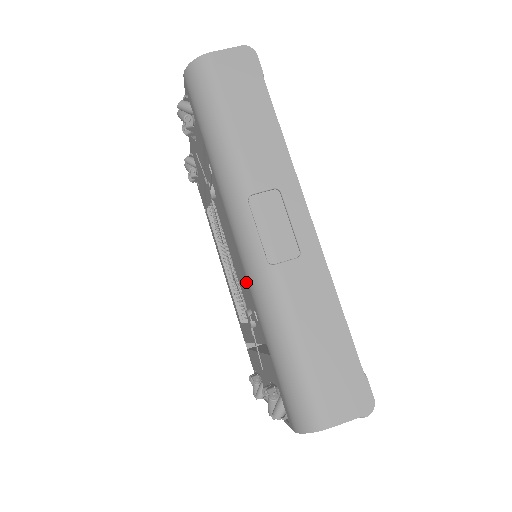
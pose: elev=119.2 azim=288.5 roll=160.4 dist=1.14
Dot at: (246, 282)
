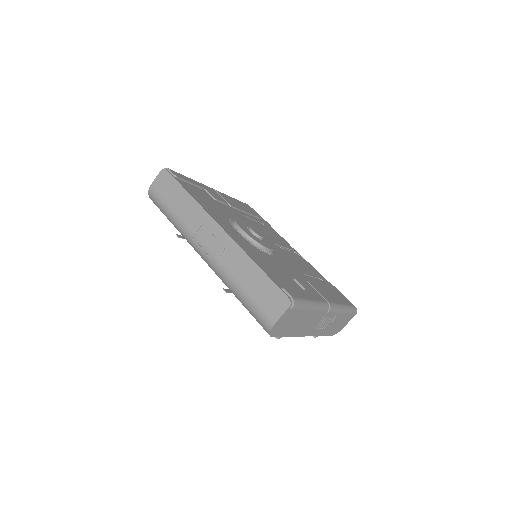
Dot at: occluded
